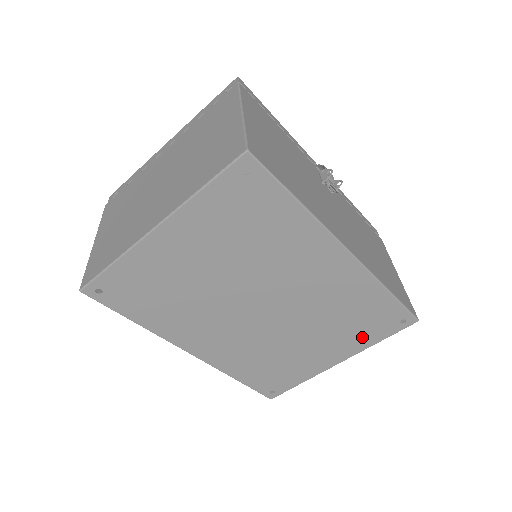
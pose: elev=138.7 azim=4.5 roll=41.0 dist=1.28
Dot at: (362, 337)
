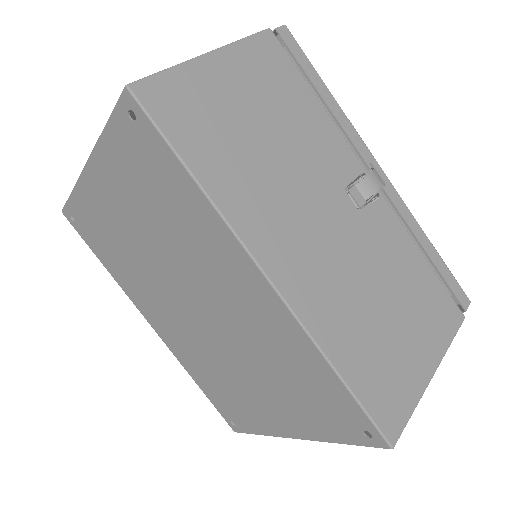
Dot at: (315, 420)
